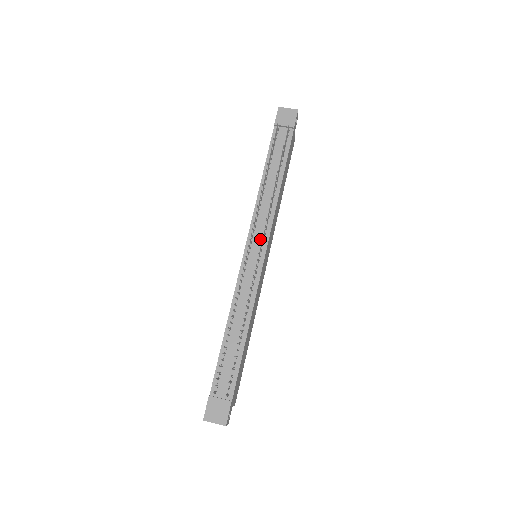
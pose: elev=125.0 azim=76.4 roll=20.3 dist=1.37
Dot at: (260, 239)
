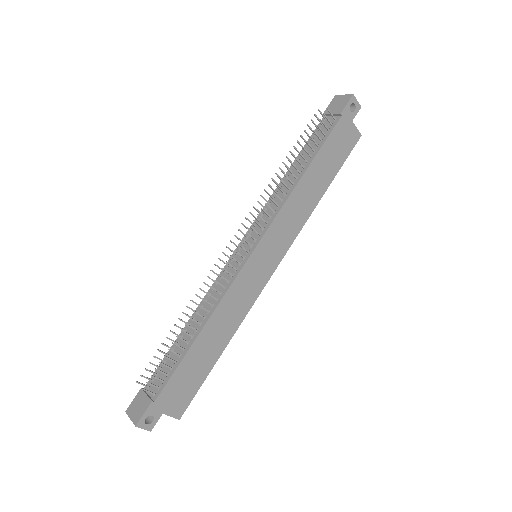
Dot at: (257, 234)
